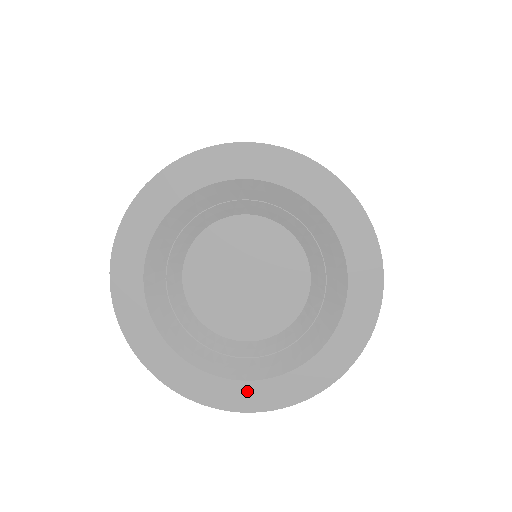
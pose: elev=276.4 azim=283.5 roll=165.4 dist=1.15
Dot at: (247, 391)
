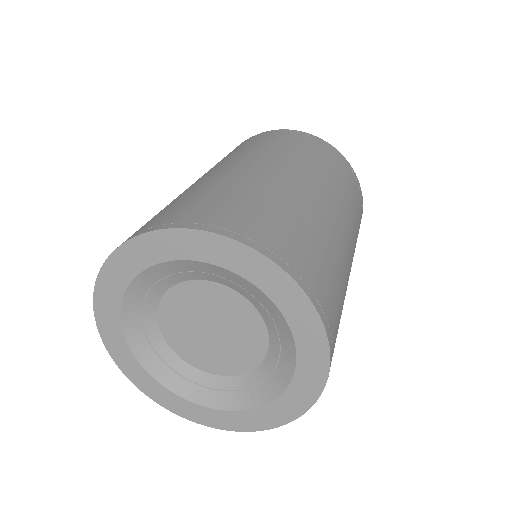
Dot at: (285, 403)
